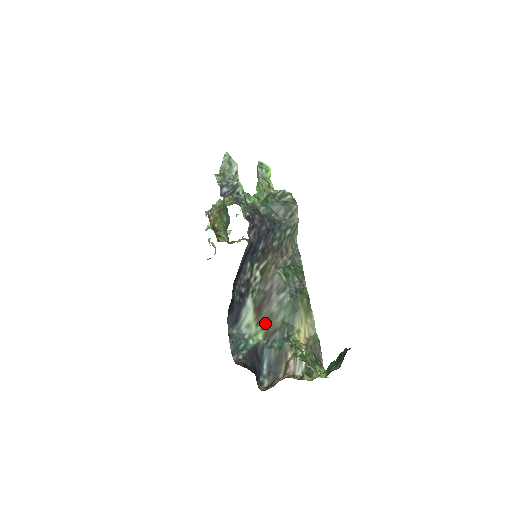
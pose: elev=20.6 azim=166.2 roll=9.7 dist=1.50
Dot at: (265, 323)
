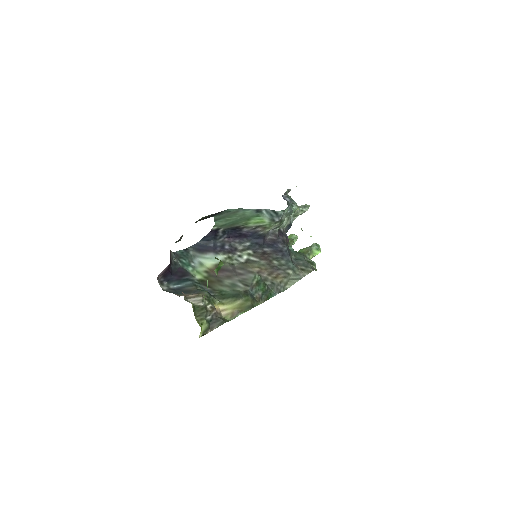
Dot at: (211, 278)
